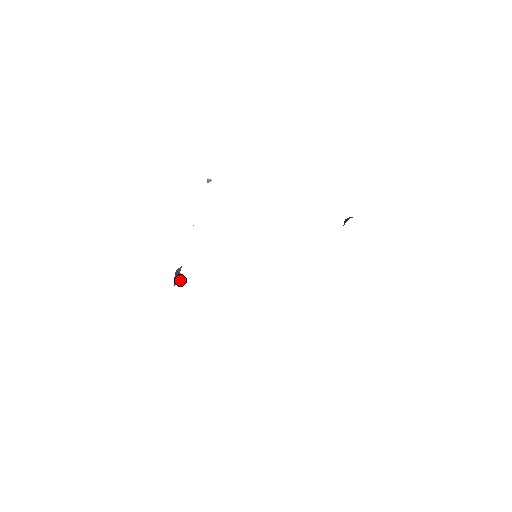
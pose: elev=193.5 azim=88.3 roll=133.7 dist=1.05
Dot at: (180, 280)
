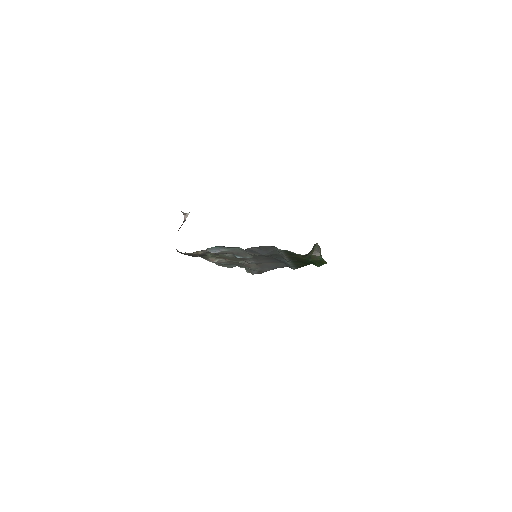
Dot at: occluded
